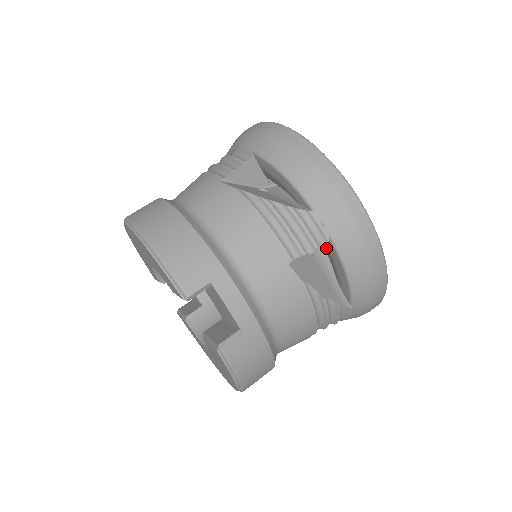
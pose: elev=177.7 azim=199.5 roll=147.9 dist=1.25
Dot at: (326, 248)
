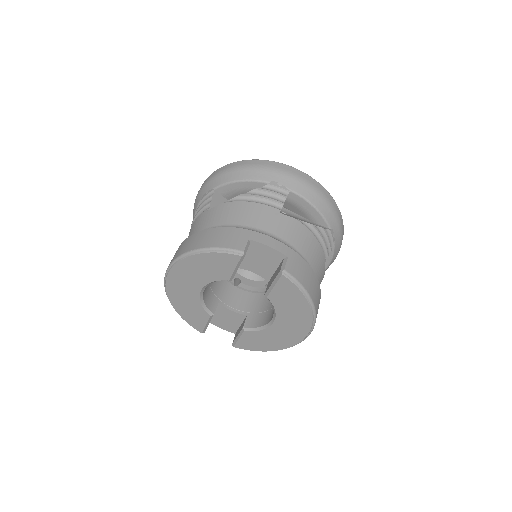
Dot at: (291, 203)
